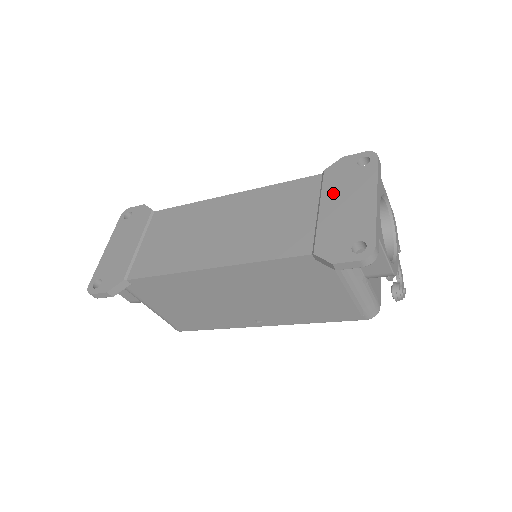
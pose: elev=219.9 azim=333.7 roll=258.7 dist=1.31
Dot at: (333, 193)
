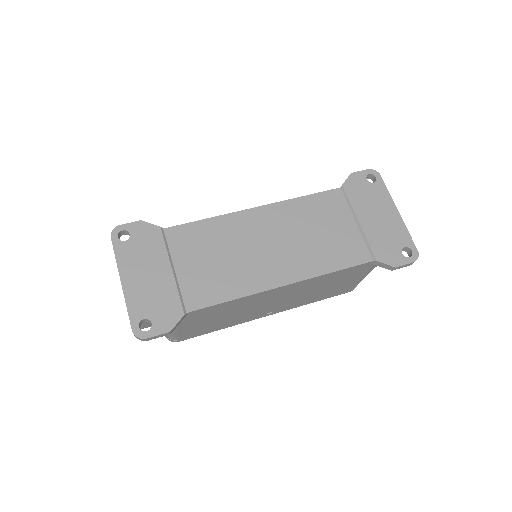
Dot at: (363, 207)
